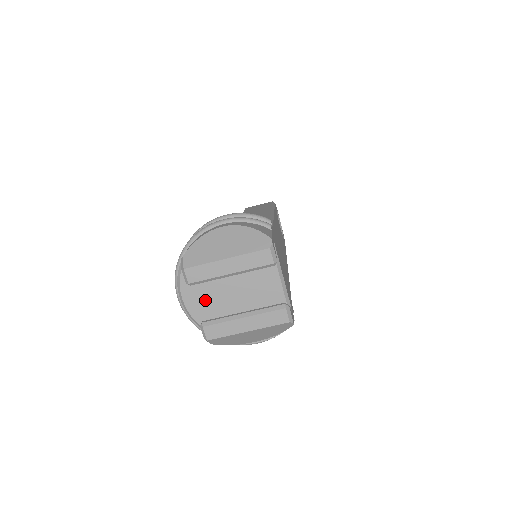
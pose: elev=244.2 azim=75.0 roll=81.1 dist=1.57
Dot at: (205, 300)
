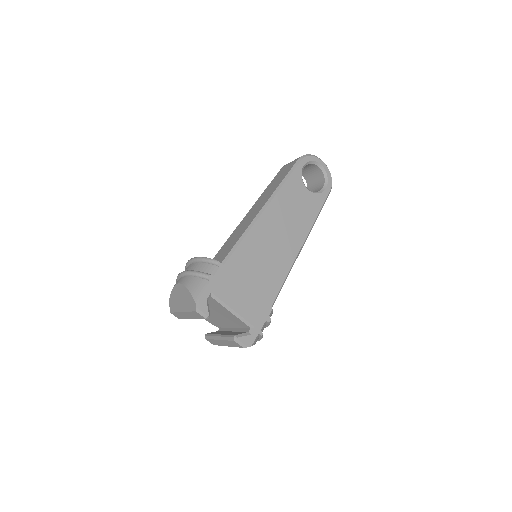
Dot at: occluded
